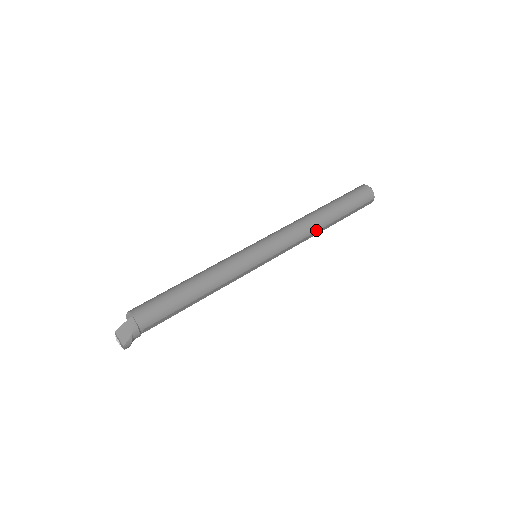
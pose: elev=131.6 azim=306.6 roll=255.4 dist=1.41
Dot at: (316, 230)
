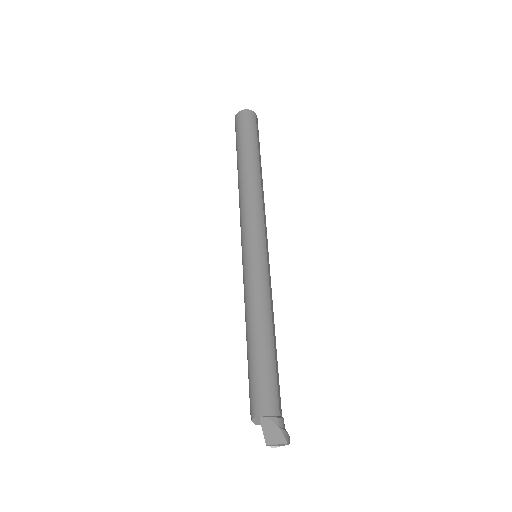
Dot at: (260, 183)
